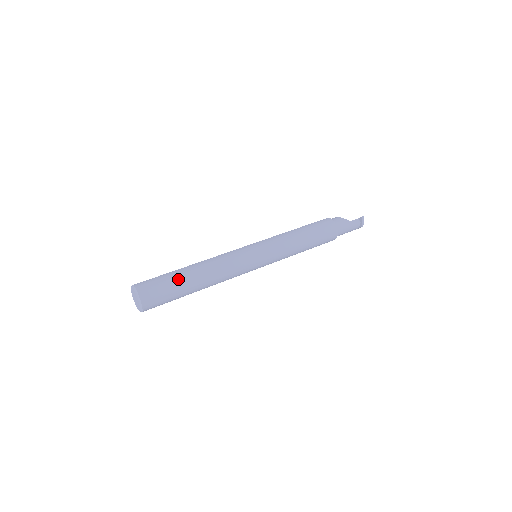
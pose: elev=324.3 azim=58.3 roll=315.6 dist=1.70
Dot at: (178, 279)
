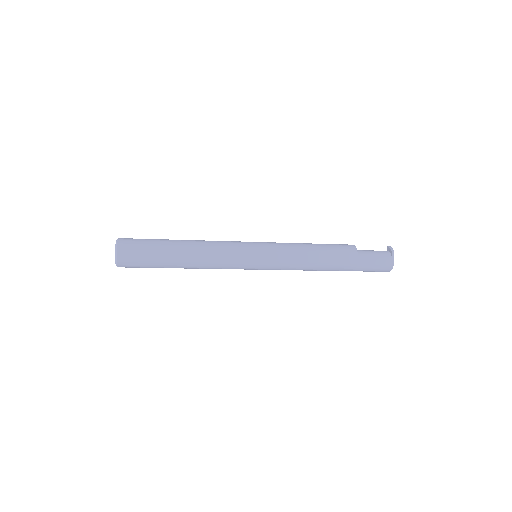
Dot at: occluded
